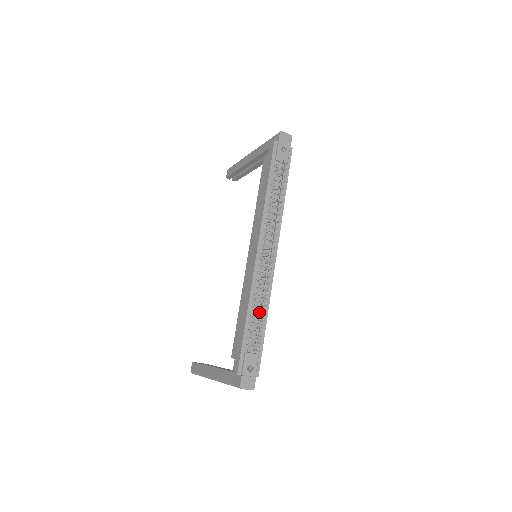
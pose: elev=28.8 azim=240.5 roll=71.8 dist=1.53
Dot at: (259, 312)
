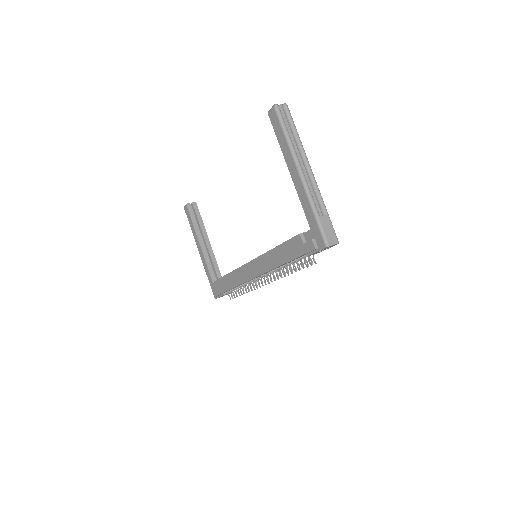
Dot at: (241, 291)
